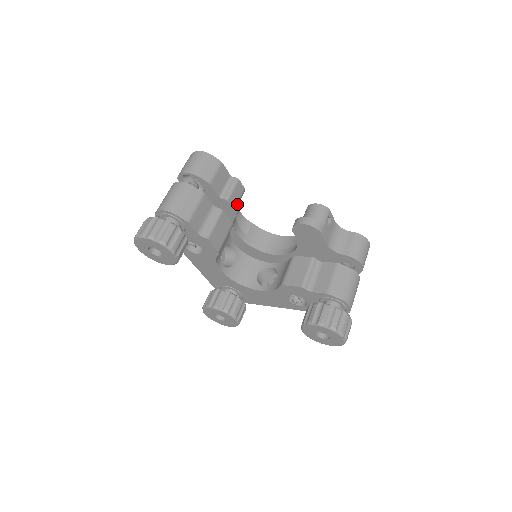
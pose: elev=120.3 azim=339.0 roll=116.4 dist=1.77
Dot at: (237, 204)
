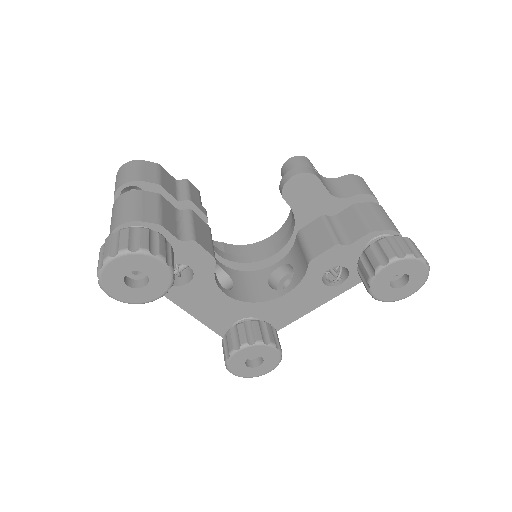
Dot at: (201, 206)
